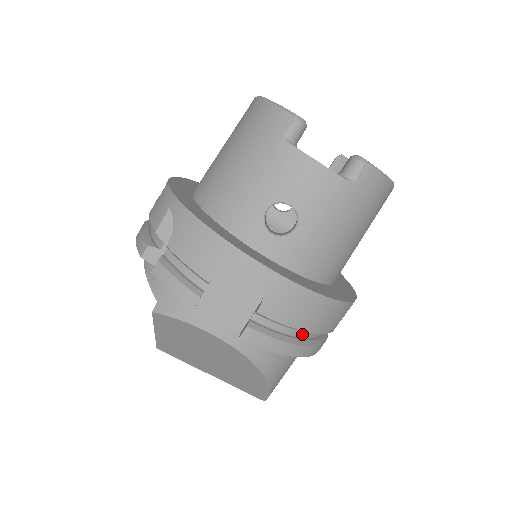
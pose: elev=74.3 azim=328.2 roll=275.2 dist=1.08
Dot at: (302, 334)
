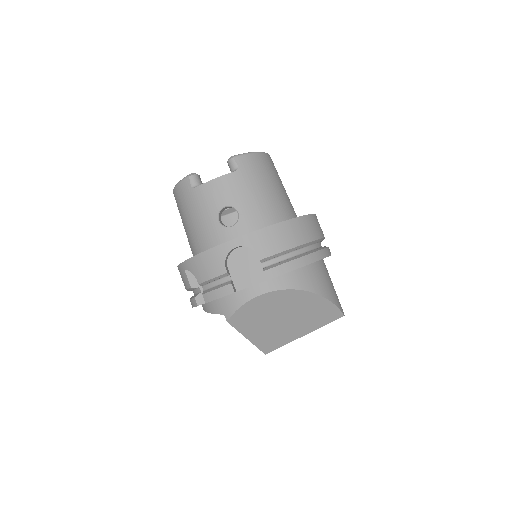
Dot at: (301, 252)
